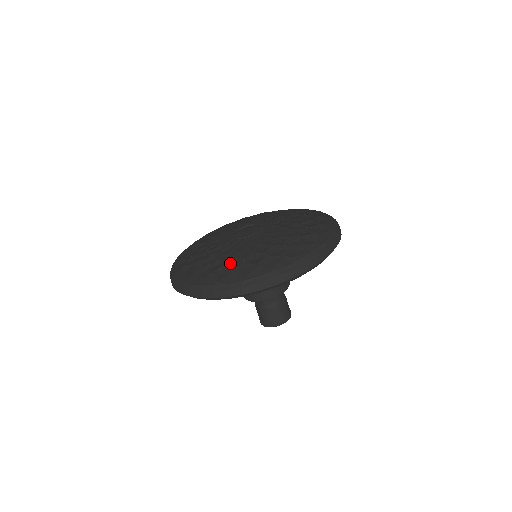
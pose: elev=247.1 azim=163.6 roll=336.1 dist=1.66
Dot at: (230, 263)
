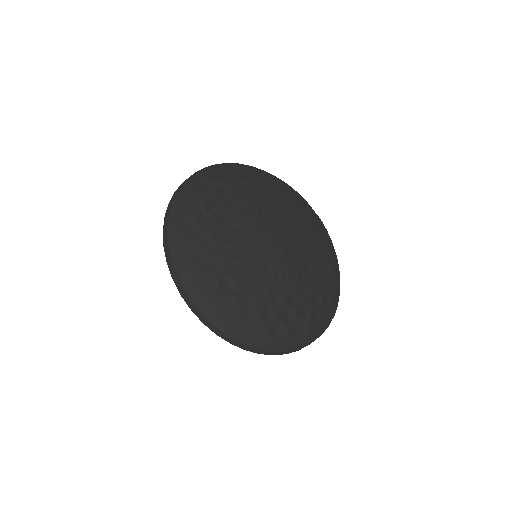
Dot at: (226, 280)
